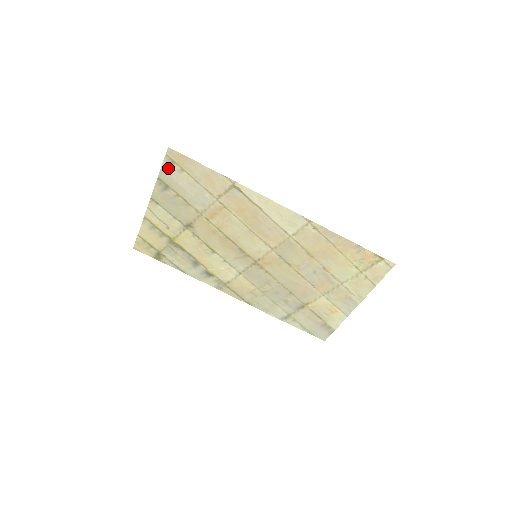
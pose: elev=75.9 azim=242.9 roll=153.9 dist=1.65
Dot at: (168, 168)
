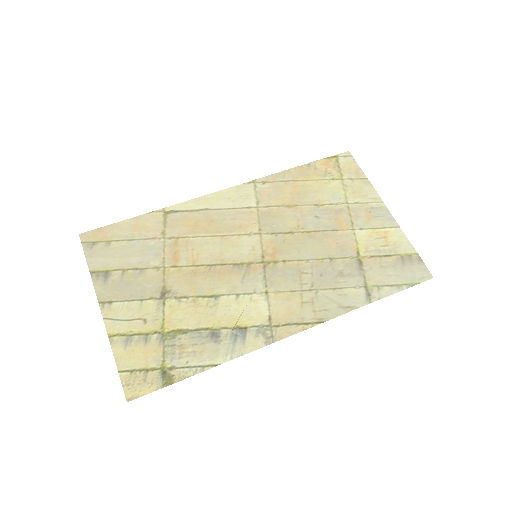
Dot at: (93, 253)
